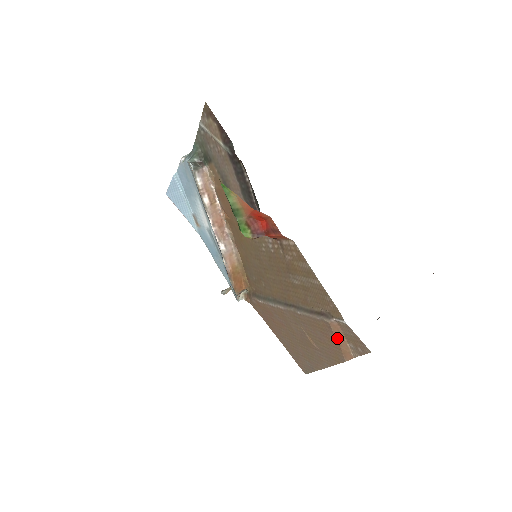
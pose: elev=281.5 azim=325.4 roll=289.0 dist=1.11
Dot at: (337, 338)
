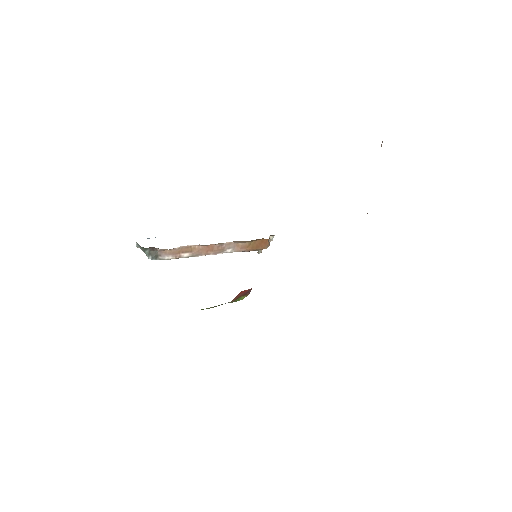
Dot at: occluded
